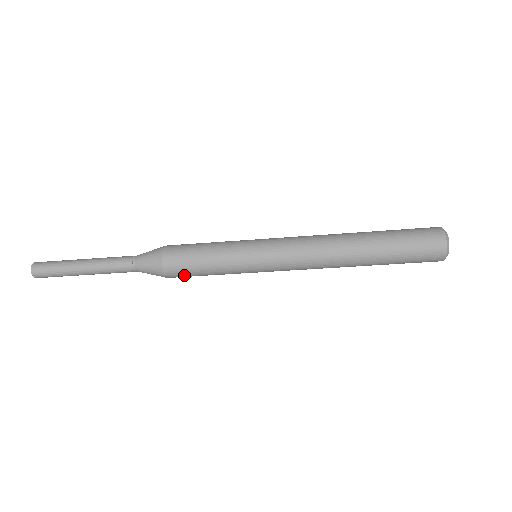
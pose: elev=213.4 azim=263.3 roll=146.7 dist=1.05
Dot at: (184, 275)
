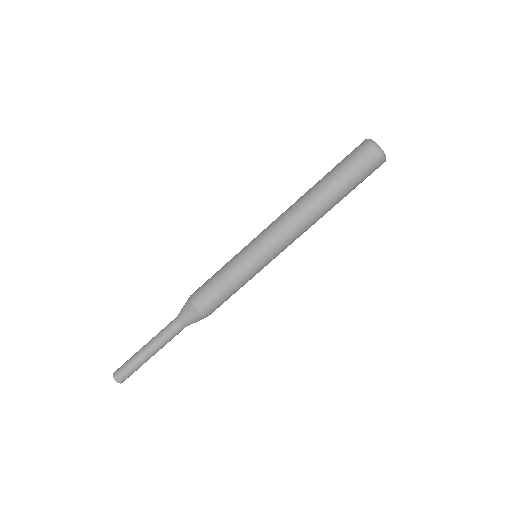
Dot at: (212, 303)
